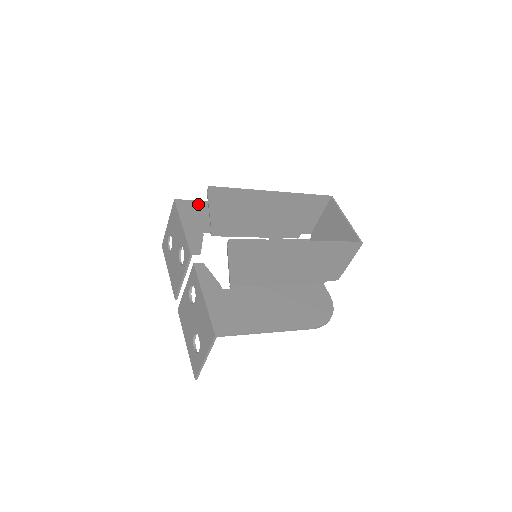
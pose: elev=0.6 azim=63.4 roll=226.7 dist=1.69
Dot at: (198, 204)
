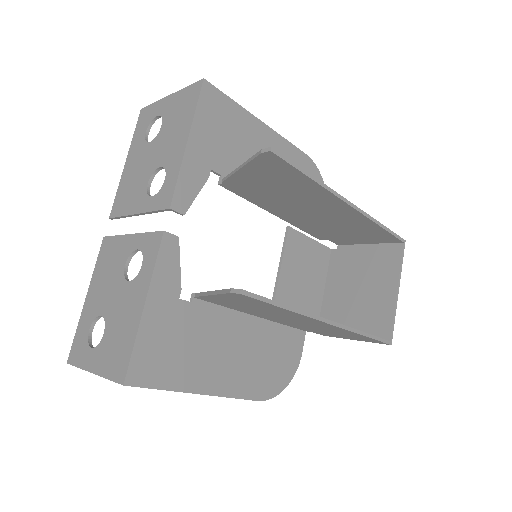
Dot at: (233, 110)
